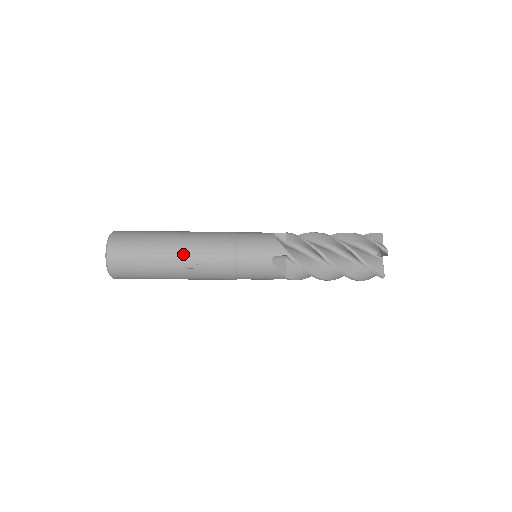
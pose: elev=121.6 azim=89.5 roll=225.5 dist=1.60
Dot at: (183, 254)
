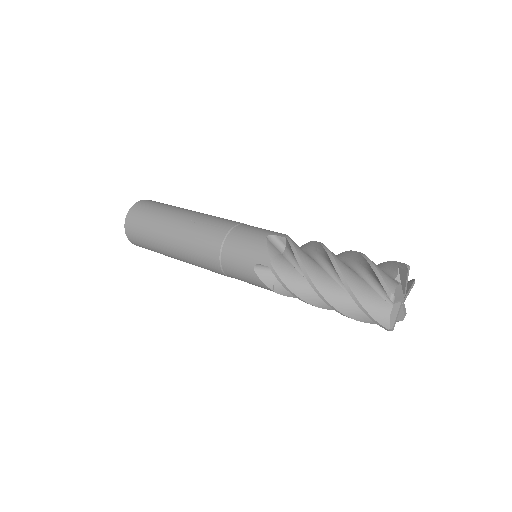
Dot at: (194, 214)
